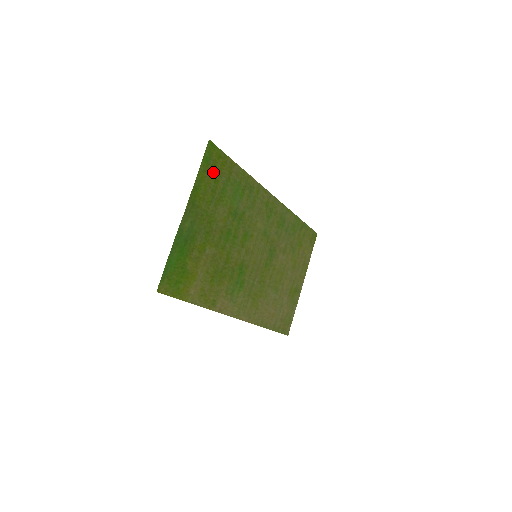
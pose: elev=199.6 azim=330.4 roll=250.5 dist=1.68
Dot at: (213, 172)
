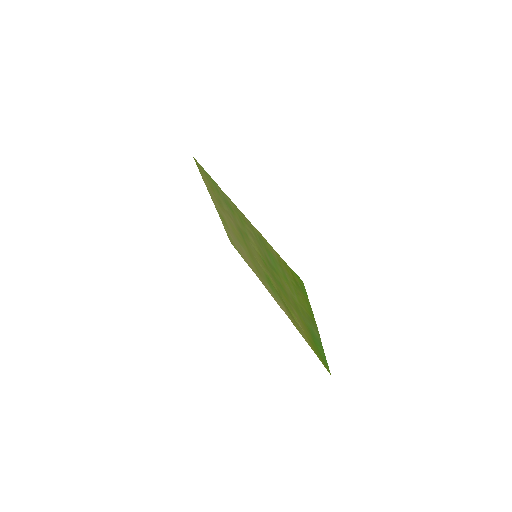
Dot at: (297, 286)
